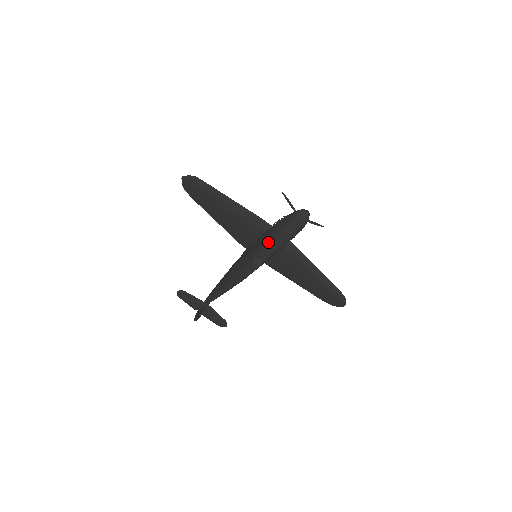
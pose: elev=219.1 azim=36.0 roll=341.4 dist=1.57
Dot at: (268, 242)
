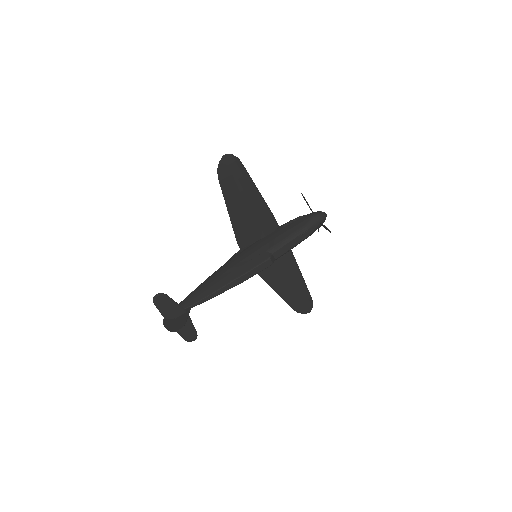
Dot at: (287, 239)
